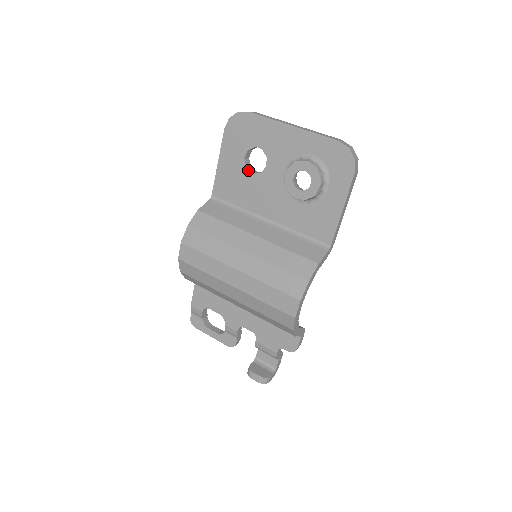
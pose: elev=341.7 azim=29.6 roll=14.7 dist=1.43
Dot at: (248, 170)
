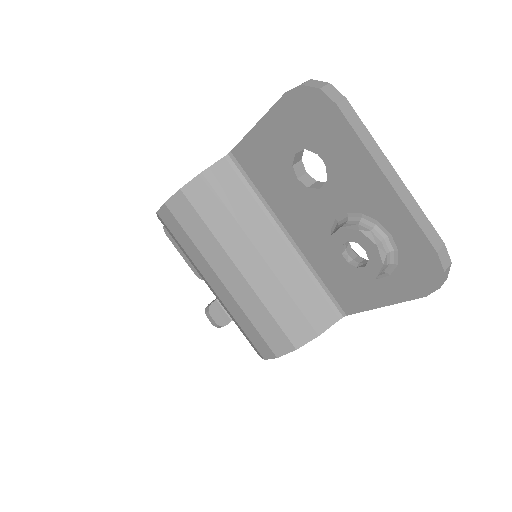
Dot at: (293, 170)
